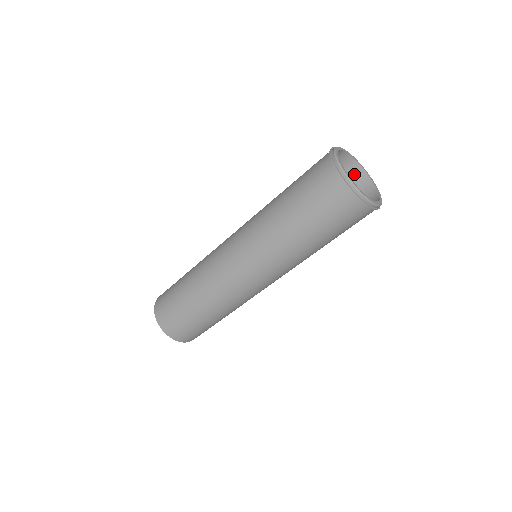
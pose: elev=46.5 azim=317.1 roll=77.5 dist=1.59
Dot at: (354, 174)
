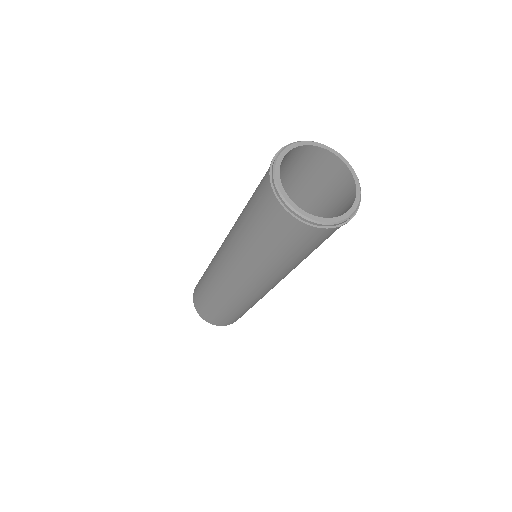
Dot at: (324, 159)
